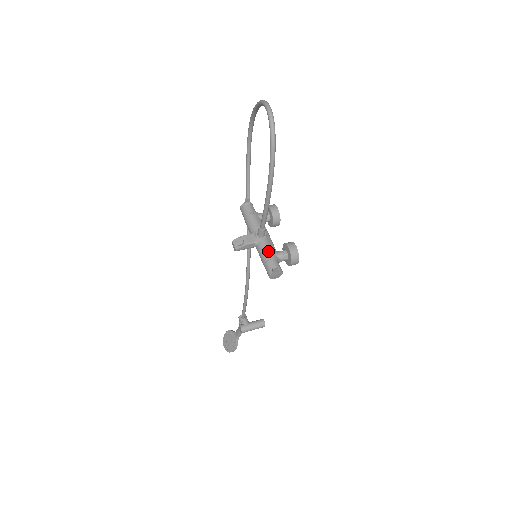
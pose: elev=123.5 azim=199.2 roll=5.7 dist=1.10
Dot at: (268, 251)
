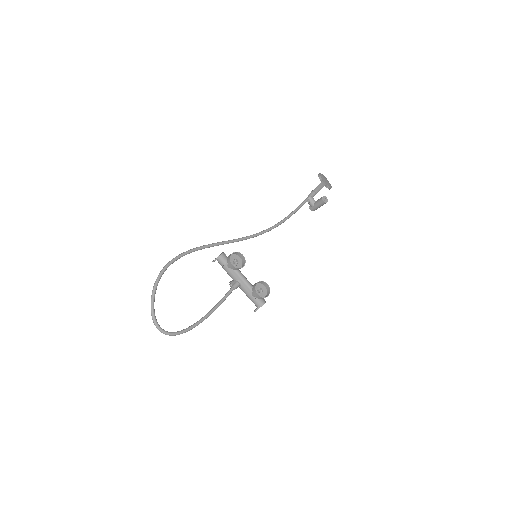
Dot at: (247, 296)
